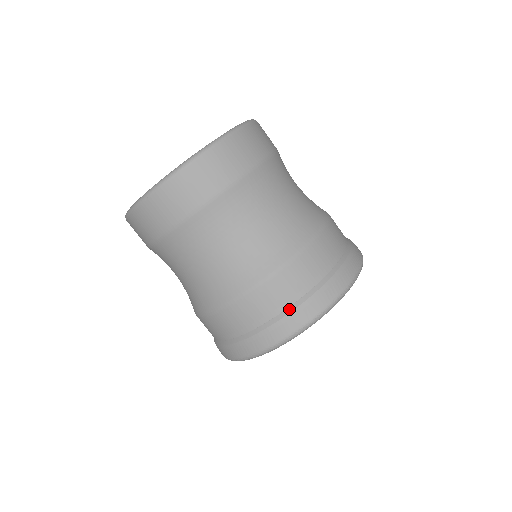
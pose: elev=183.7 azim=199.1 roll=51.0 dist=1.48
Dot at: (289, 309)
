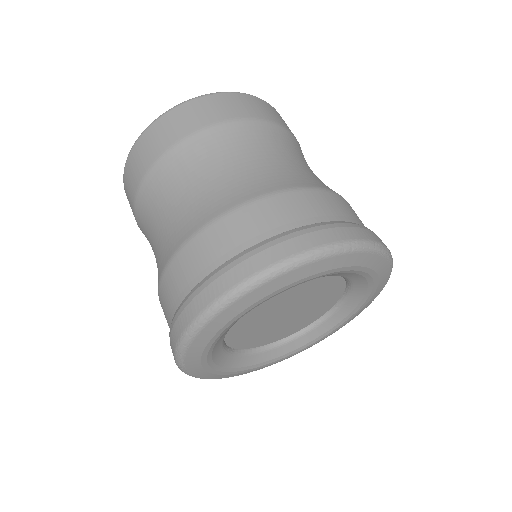
Dot at: (344, 222)
